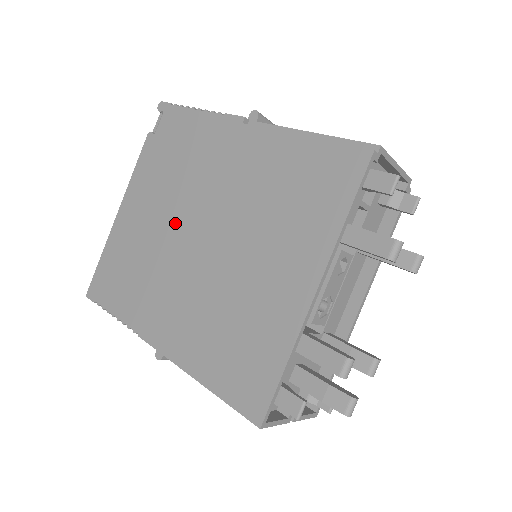
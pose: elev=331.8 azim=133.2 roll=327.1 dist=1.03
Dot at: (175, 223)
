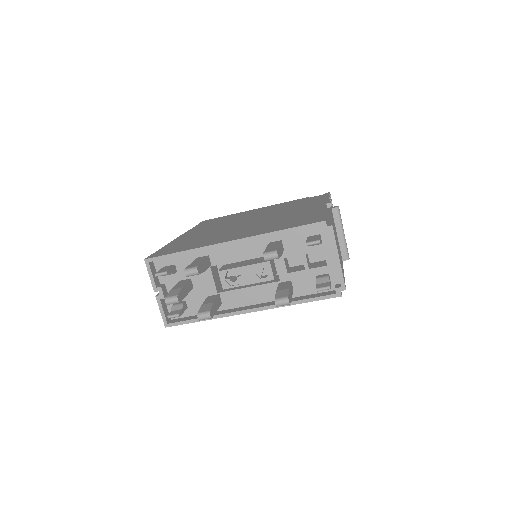
Dot at: (256, 216)
